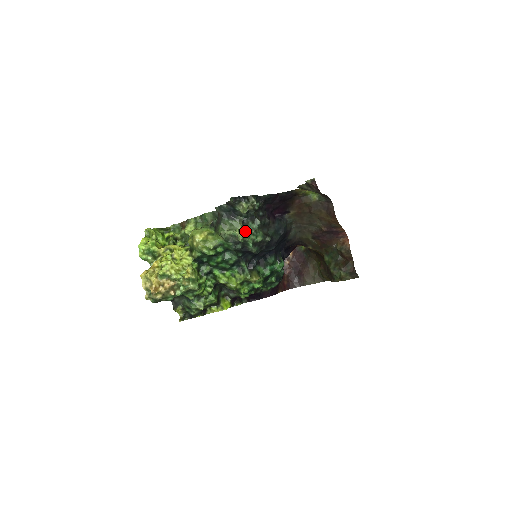
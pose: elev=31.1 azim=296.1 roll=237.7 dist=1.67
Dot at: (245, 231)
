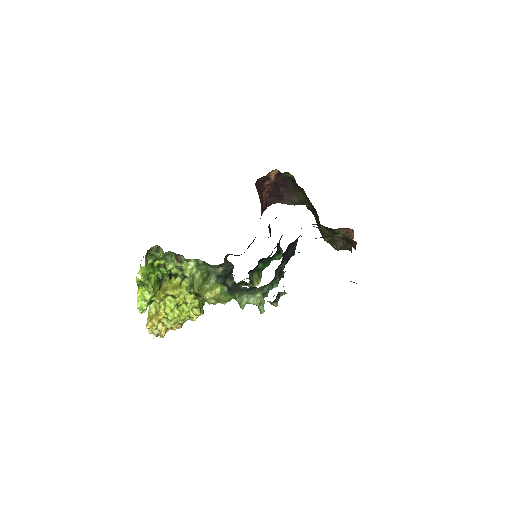
Dot at: (263, 292)
